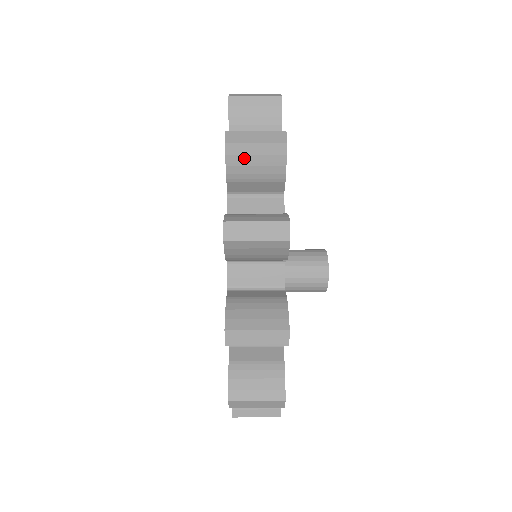
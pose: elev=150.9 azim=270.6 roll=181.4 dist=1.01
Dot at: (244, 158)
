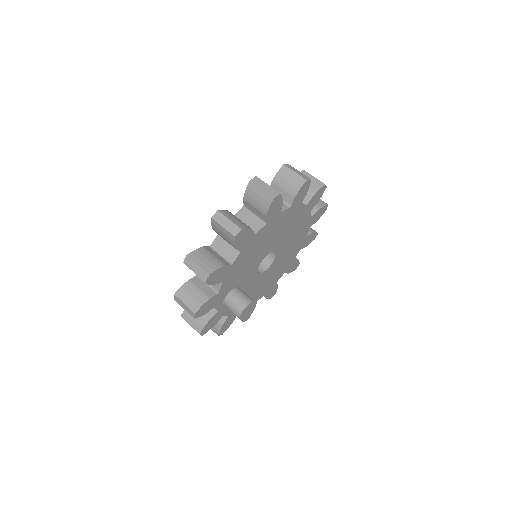
Dot at: occluded
